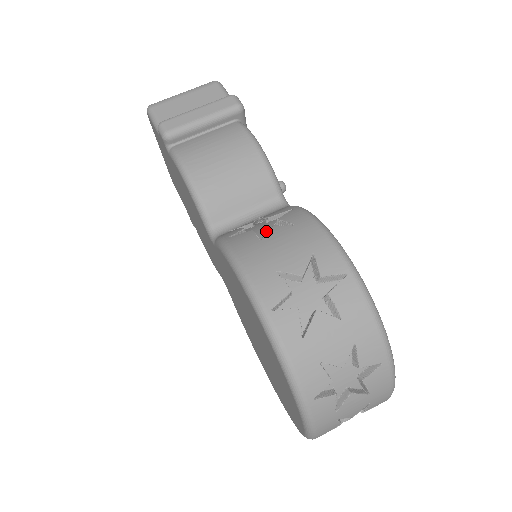
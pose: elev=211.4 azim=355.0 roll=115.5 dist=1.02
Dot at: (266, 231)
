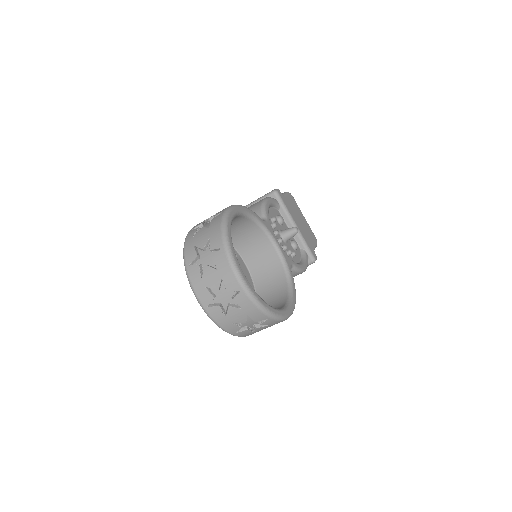
Dot at: occluded
